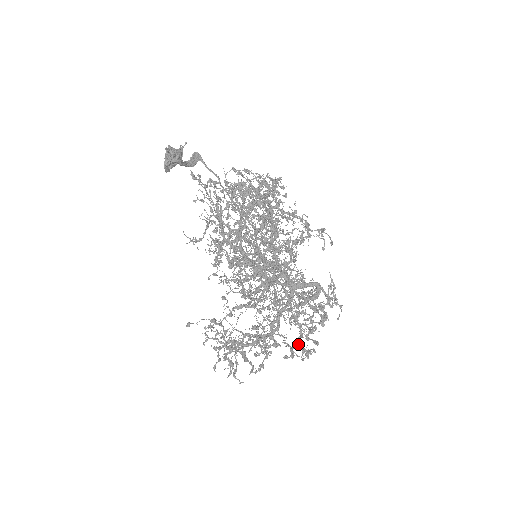
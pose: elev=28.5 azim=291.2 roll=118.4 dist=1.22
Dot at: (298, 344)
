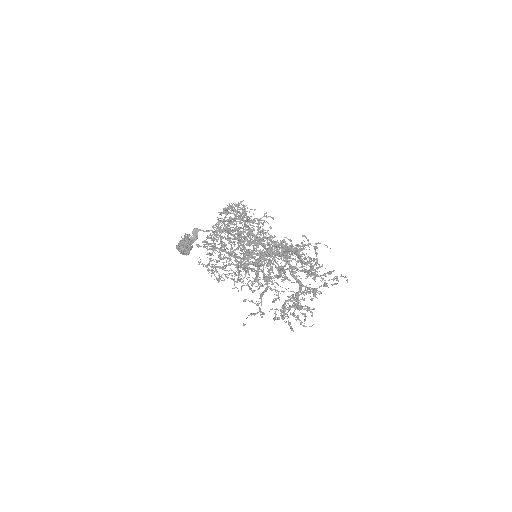
Dot at: (324, 280)
